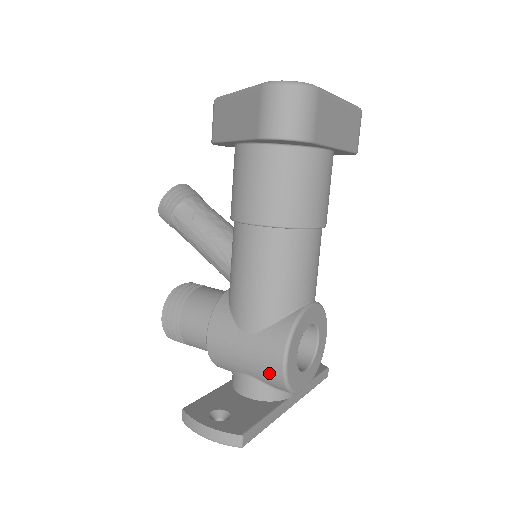
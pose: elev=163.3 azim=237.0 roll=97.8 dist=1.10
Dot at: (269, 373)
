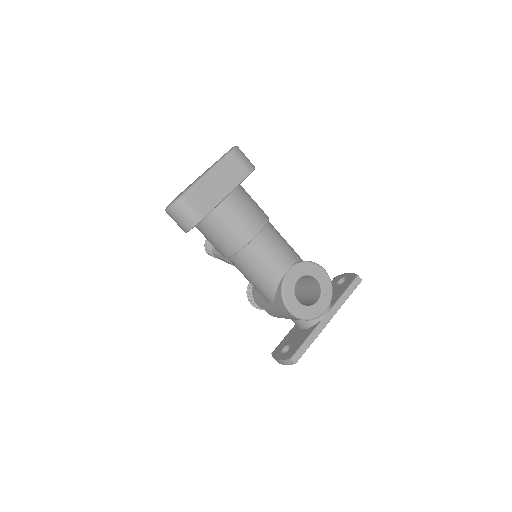
Dot at: (293, 318)
